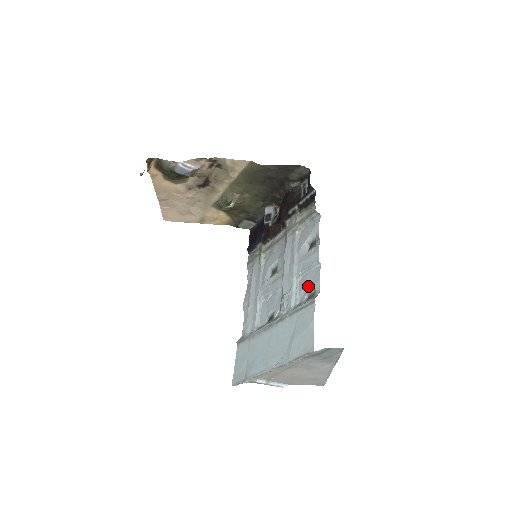
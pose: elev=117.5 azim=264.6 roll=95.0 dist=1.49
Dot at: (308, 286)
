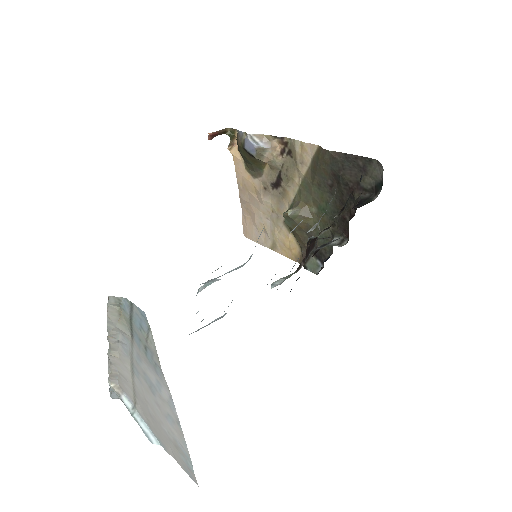
Dot at: occluded
